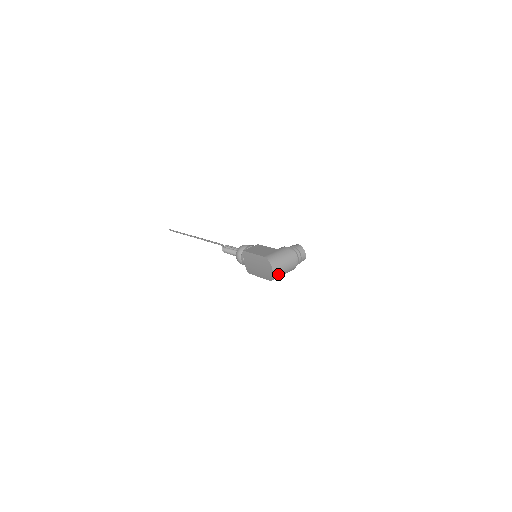
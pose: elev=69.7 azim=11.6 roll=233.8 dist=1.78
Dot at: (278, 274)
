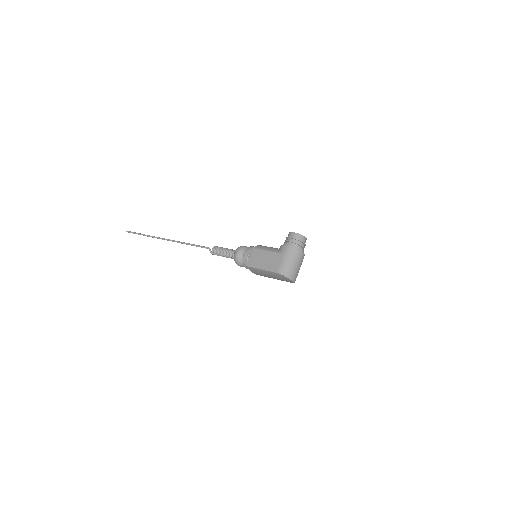
Dot at: (296, 277)
